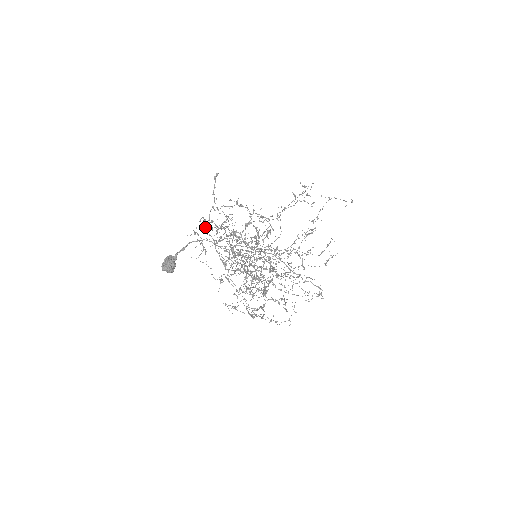
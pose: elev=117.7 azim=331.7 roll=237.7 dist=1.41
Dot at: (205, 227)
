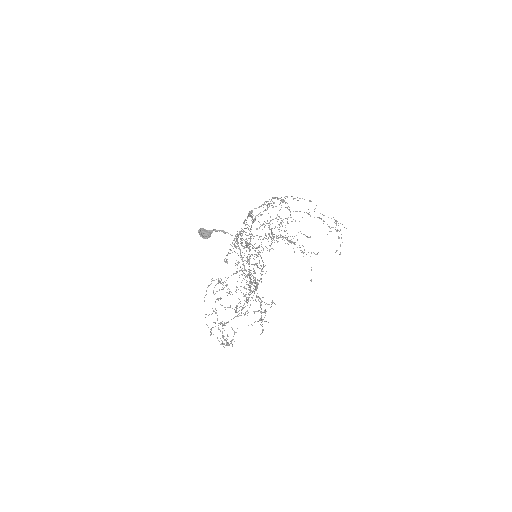
Dot at: occluded
